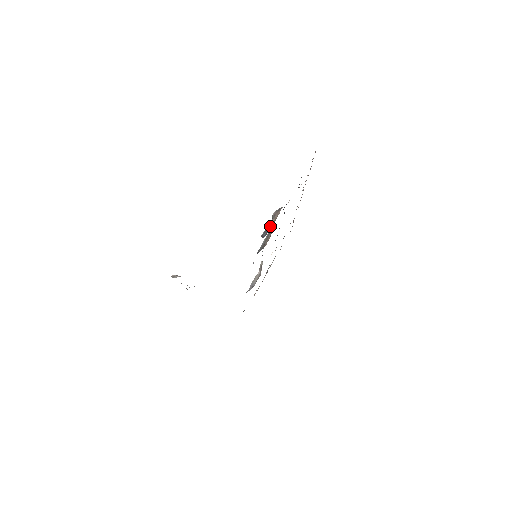
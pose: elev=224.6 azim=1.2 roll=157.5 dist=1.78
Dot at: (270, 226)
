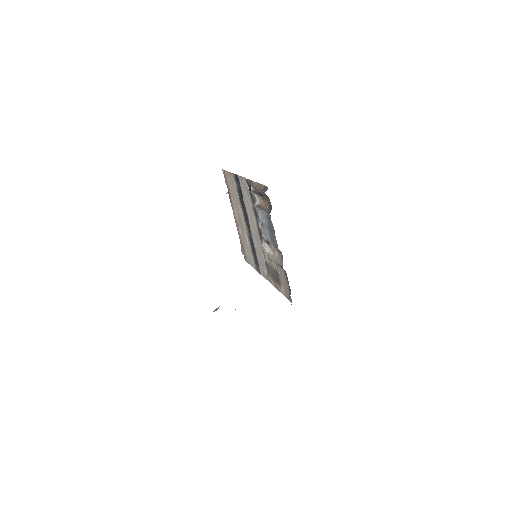
Dot at: (261, 187)
